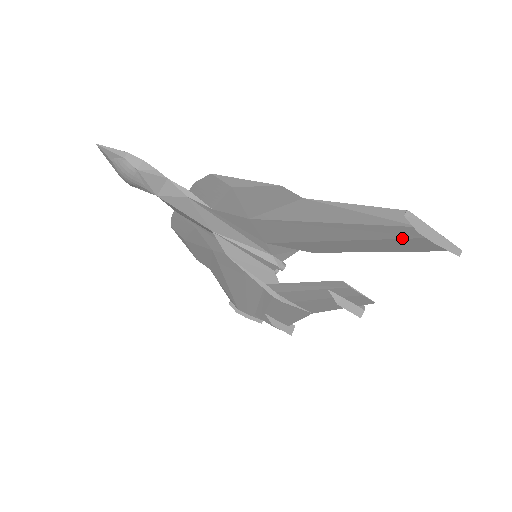
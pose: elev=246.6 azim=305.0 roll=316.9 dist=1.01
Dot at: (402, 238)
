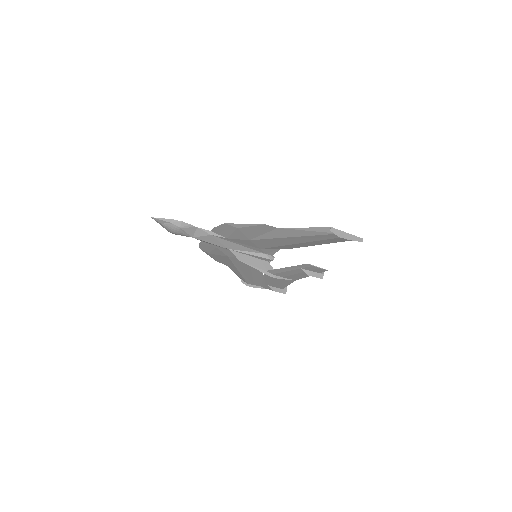
Dot at: (333, 238)
